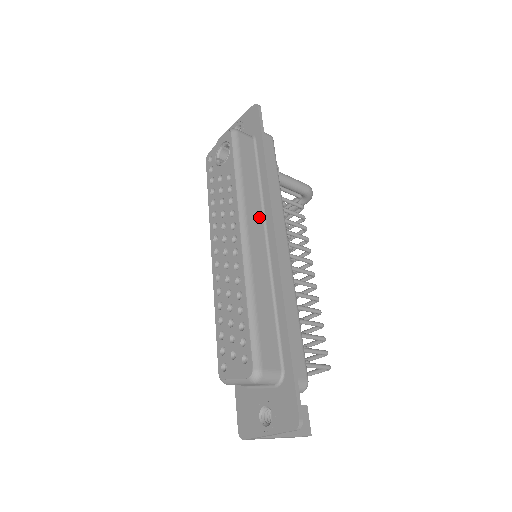
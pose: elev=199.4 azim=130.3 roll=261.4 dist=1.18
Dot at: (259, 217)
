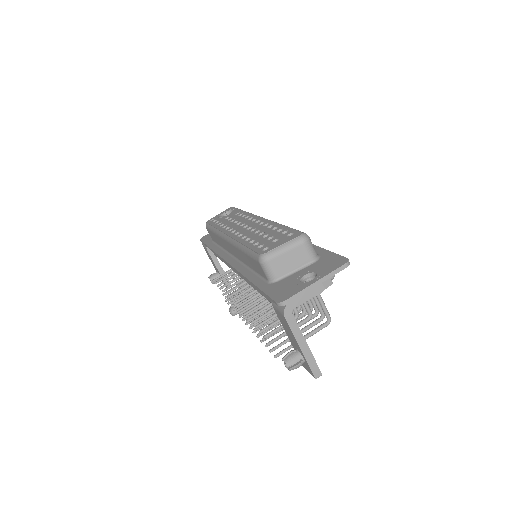
Dot at: occluded
